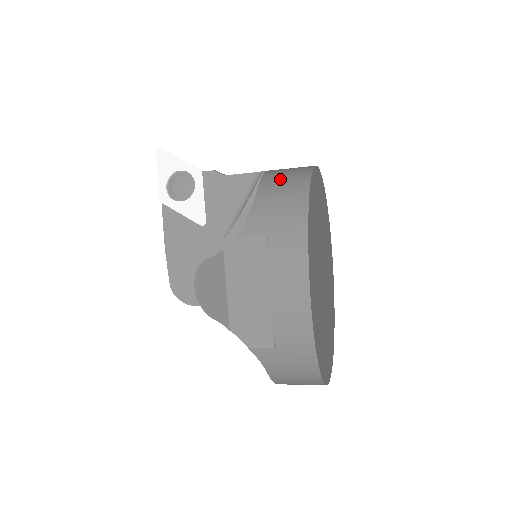
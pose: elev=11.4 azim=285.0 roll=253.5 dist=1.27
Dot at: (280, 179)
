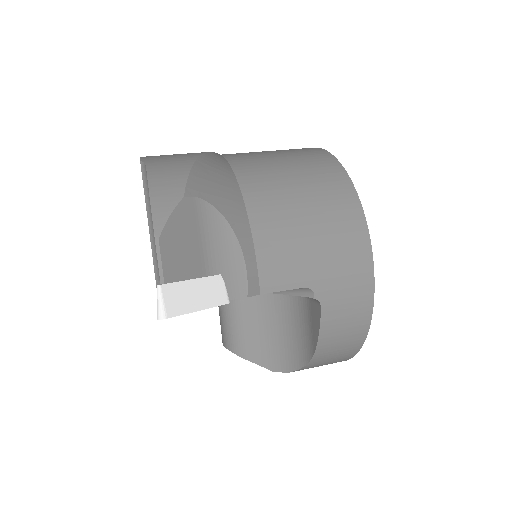
Dot at: (339, 337)
